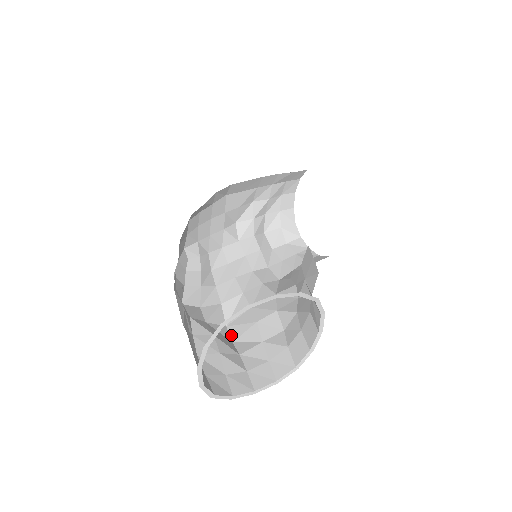
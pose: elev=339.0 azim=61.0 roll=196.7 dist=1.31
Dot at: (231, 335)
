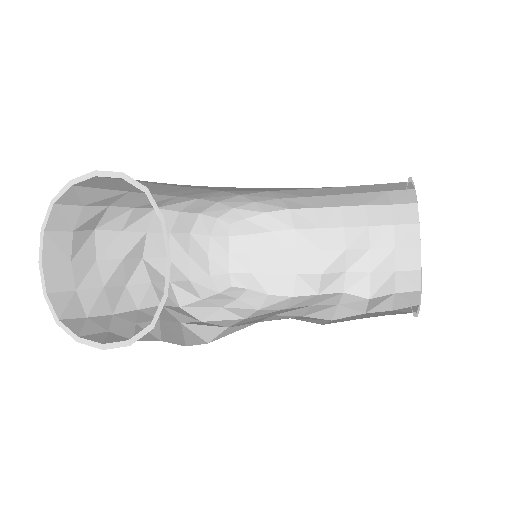
Dot at: (195, 344)
